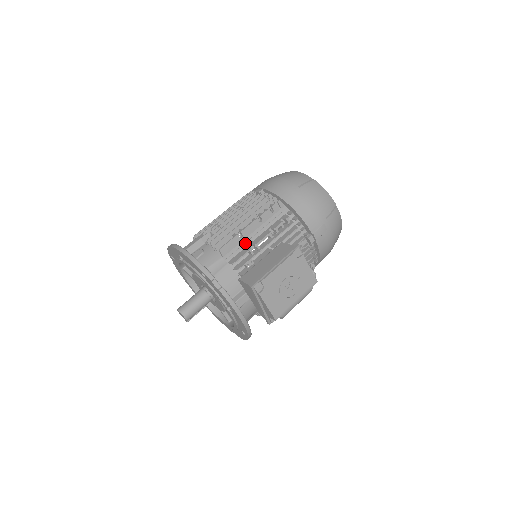
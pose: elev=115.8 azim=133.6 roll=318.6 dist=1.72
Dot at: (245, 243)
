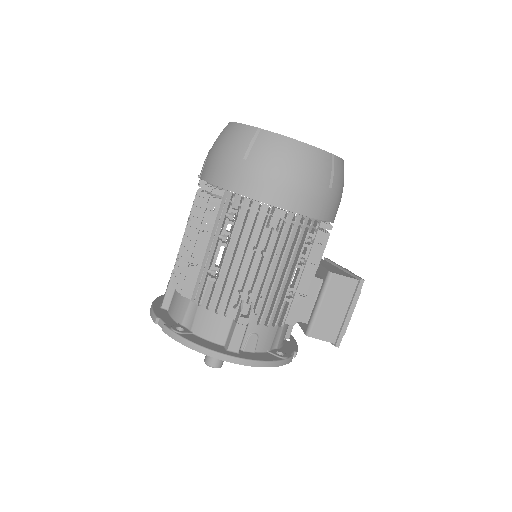
Dot at: (293, 294)
